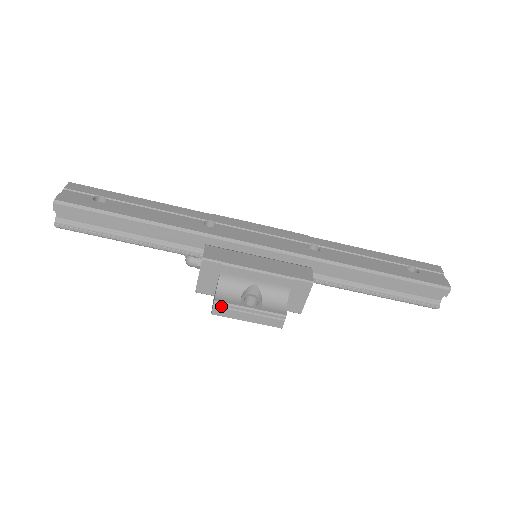
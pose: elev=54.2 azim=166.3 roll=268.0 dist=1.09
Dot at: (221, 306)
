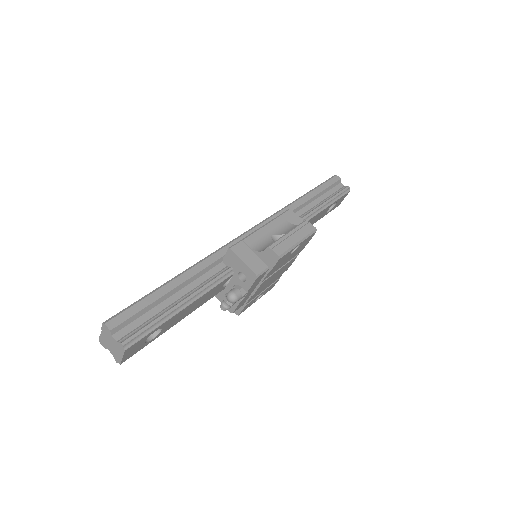
Dot at: (275, 246)
